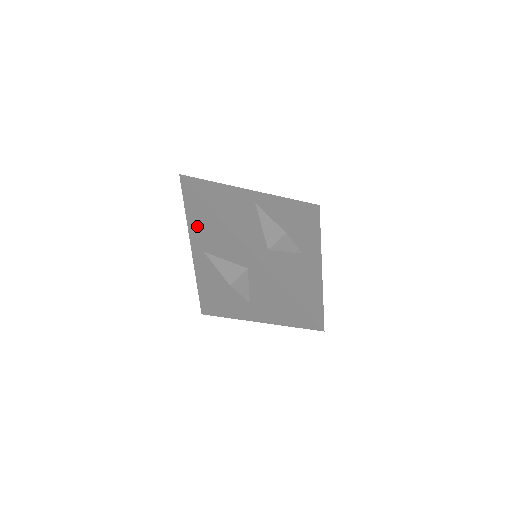
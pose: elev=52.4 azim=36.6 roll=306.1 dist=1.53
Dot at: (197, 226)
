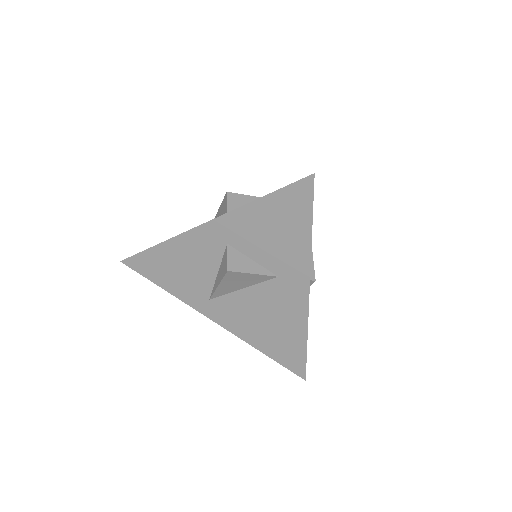
Dot at: (177, 284)
